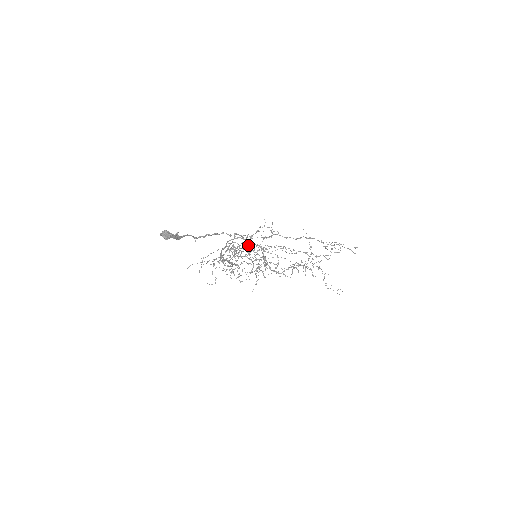
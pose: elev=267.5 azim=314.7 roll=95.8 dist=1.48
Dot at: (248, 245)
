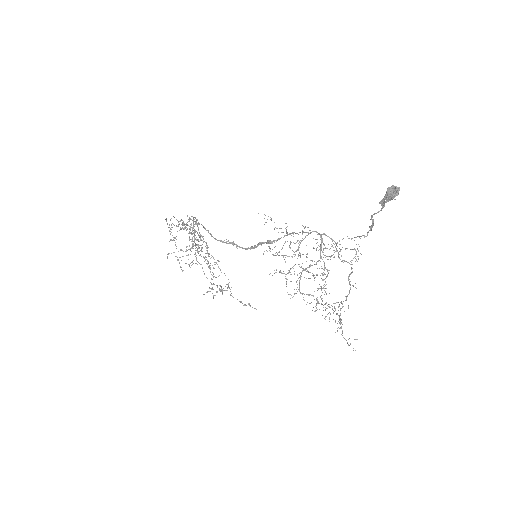
Dot at: occluded
